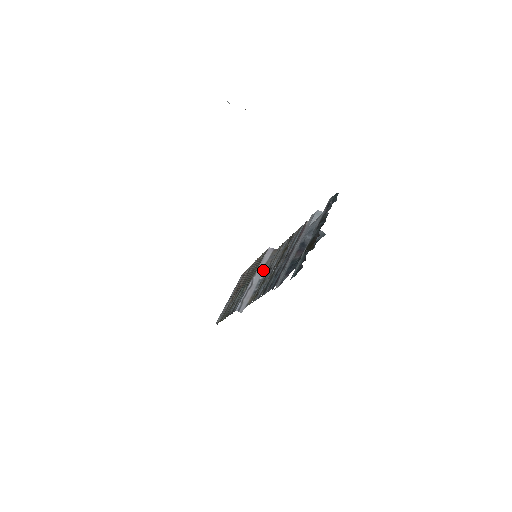
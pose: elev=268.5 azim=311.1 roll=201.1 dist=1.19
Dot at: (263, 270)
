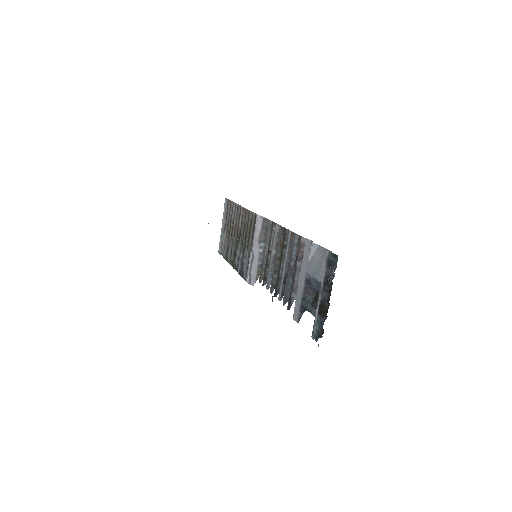
Dot at: (260, 243)
